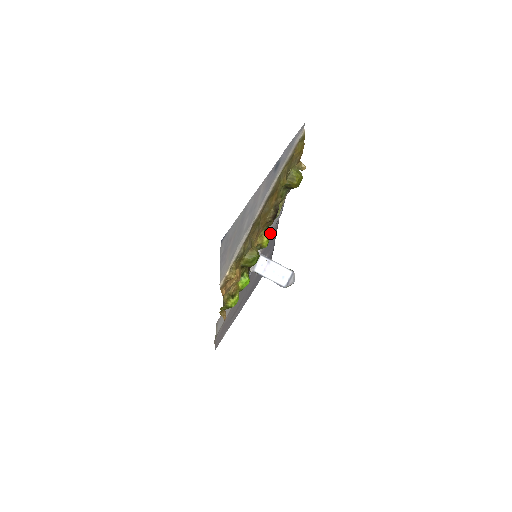
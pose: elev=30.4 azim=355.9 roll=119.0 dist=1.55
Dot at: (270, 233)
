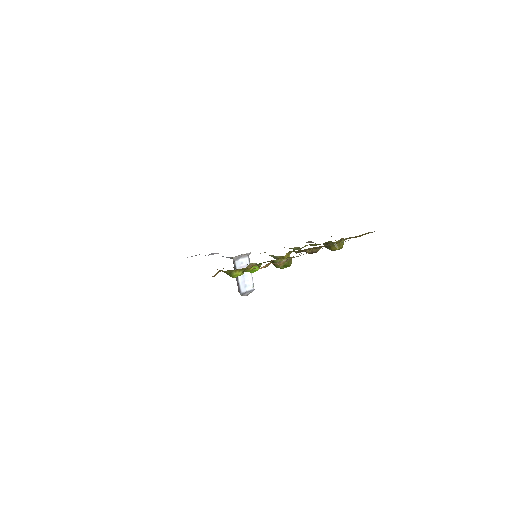
Dot at: occluded
